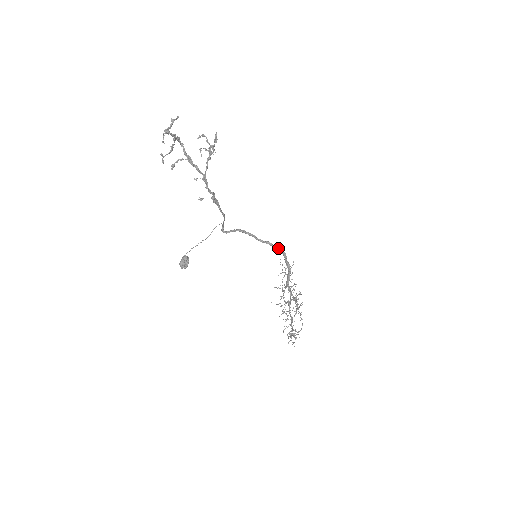
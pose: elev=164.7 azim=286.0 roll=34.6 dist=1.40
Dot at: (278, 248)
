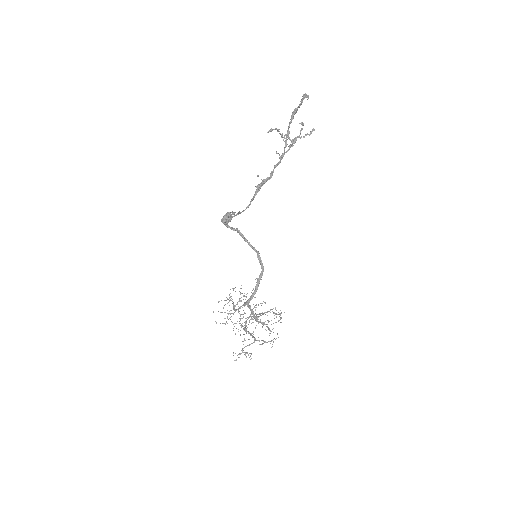
Dot at: (262, 263)
